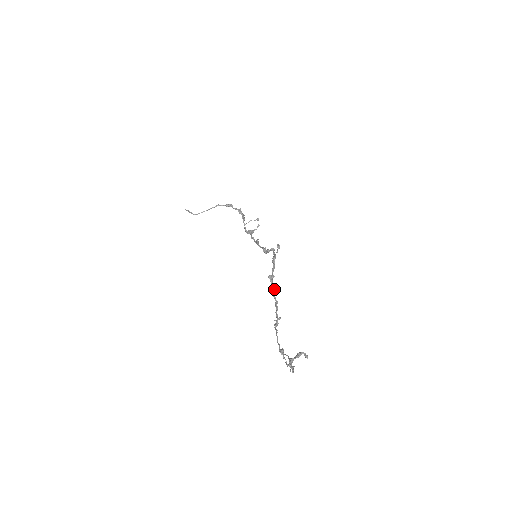
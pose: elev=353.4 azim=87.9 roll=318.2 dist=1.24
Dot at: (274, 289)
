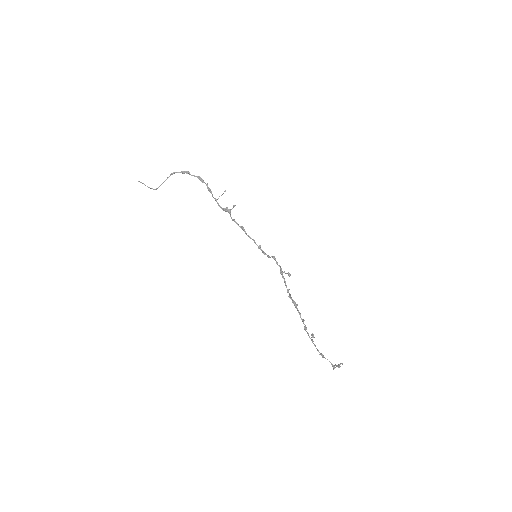
Dot at: (295, 305)
